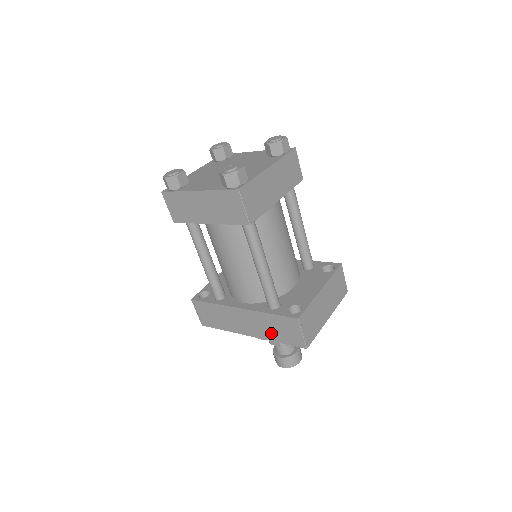
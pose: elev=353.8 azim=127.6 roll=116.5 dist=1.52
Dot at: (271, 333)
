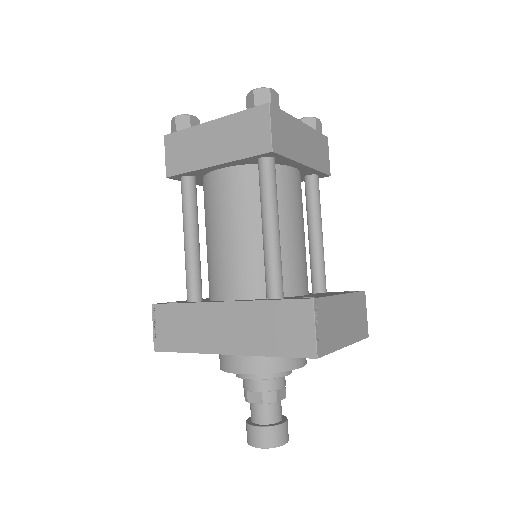
Dot at: (263, 339)
